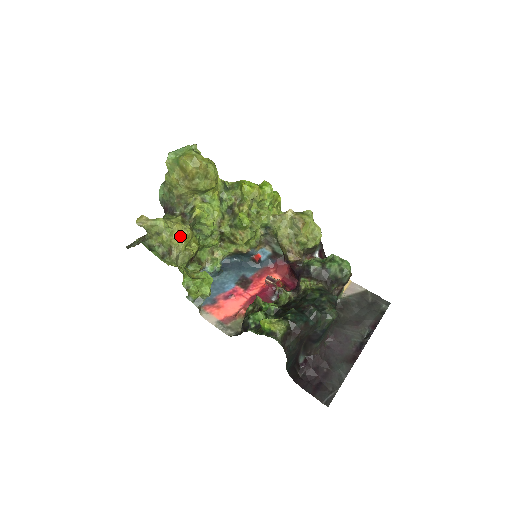
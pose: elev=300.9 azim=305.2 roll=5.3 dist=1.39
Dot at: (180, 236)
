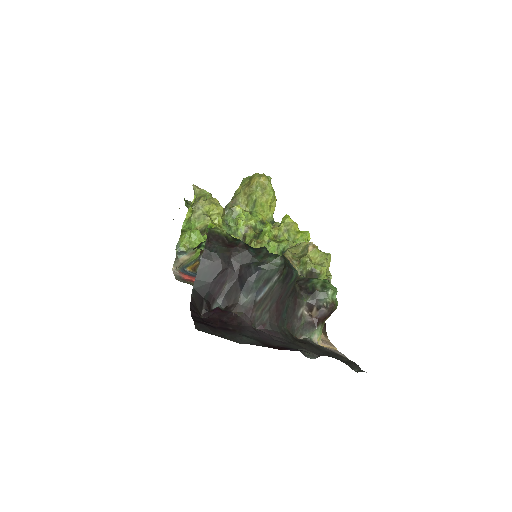
Dot at: (212, 202)
